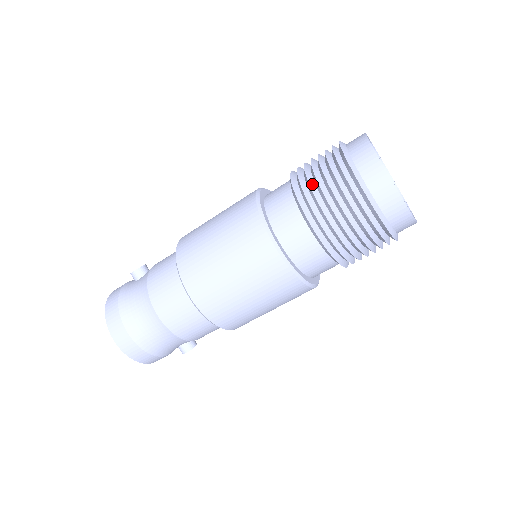
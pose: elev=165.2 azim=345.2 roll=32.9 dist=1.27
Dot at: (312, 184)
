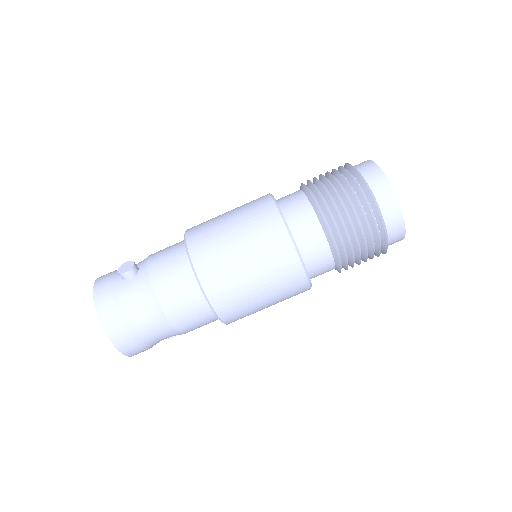
Dot at: (340, 215)
